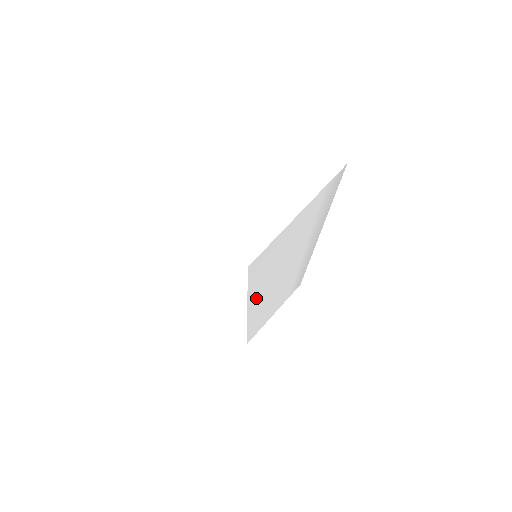
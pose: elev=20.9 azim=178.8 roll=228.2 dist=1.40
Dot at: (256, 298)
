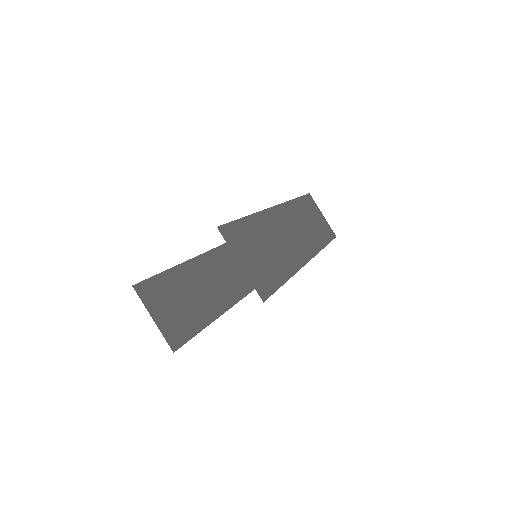
Dot at: occluded
